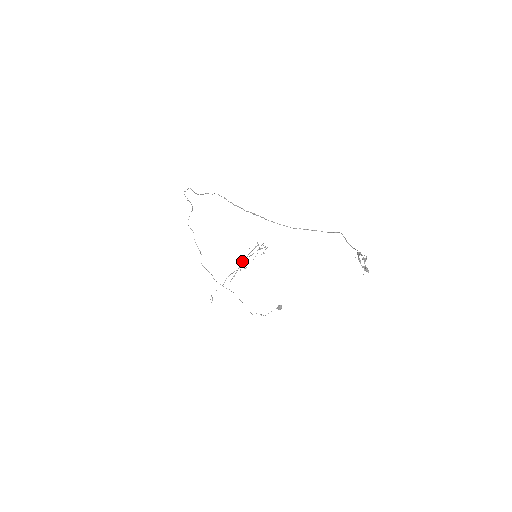
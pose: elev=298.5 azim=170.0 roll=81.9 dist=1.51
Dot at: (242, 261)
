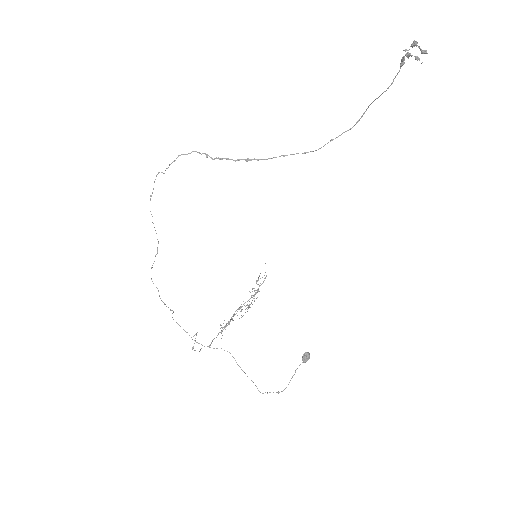
Dot at: (233, 314)
